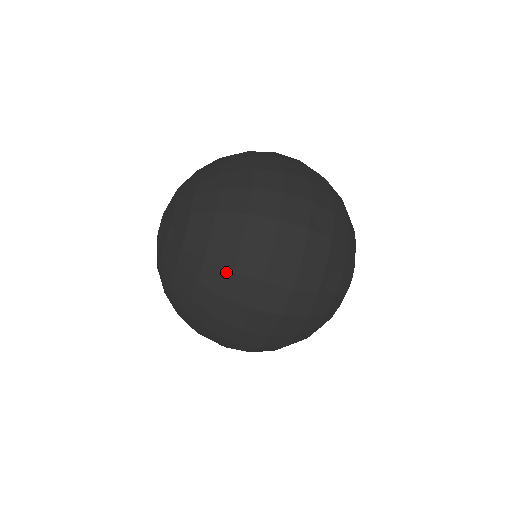
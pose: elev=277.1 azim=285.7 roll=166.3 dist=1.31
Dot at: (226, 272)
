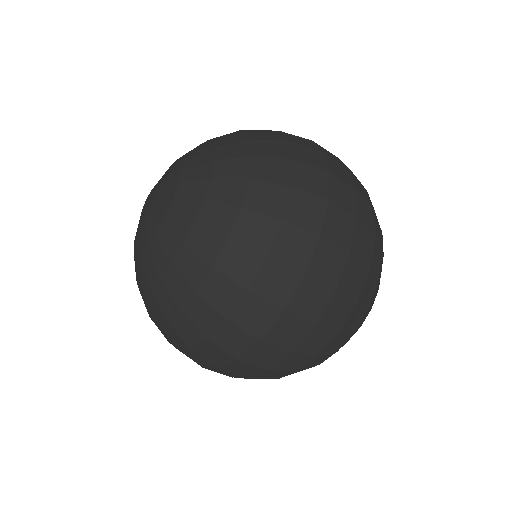
Dot at: occluded
